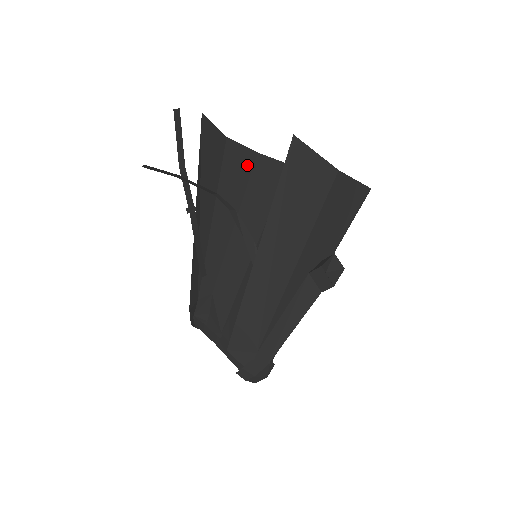
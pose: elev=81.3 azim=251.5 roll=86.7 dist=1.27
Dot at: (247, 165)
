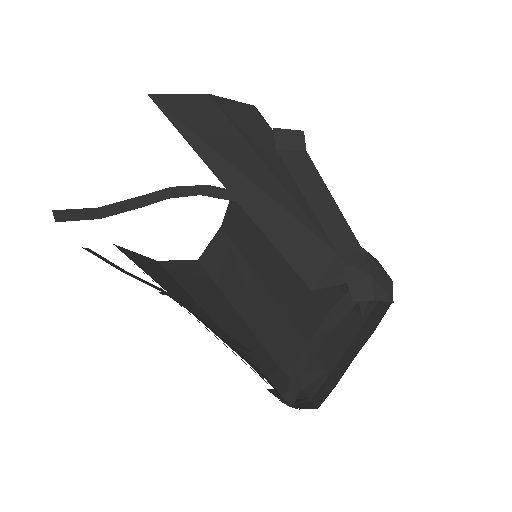
Dot at: (197, 270)
